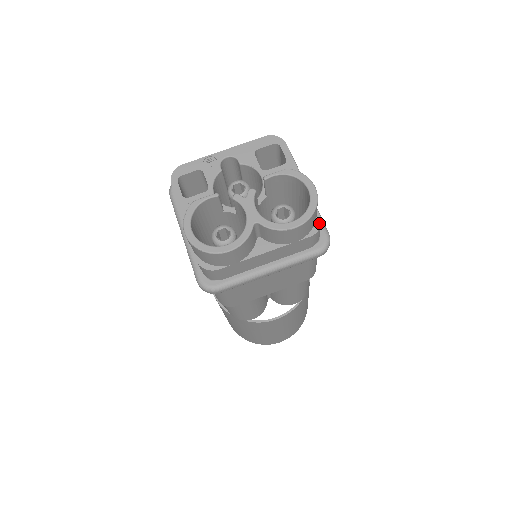
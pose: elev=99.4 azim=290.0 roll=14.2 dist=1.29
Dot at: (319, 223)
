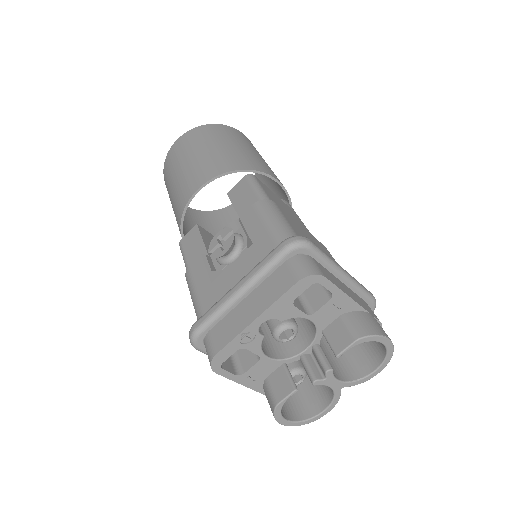
Dot at: occluded
